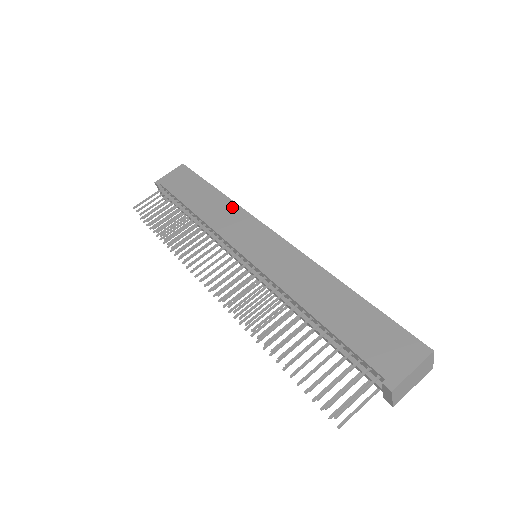
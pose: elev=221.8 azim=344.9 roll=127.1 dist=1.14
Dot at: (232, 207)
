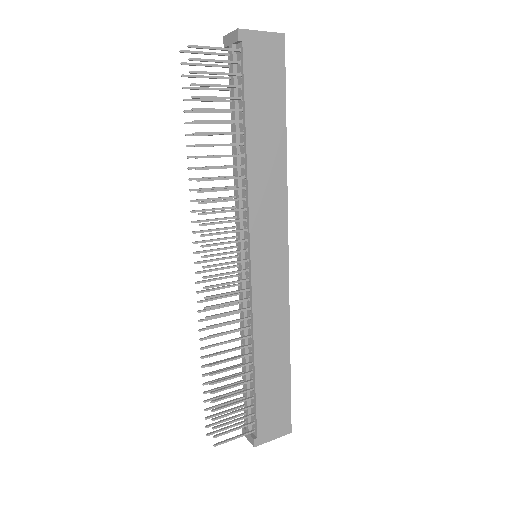
Dot at: (281, 184)
